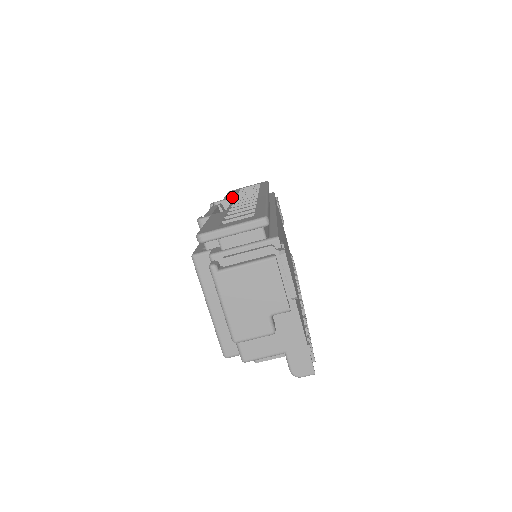
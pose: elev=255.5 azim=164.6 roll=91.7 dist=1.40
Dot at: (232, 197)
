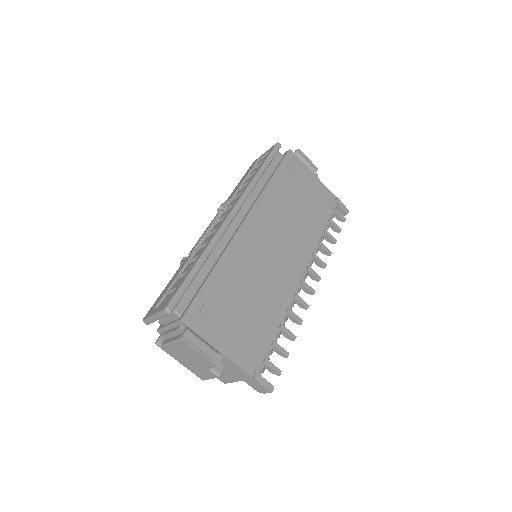
Dot at: (230, 198)
